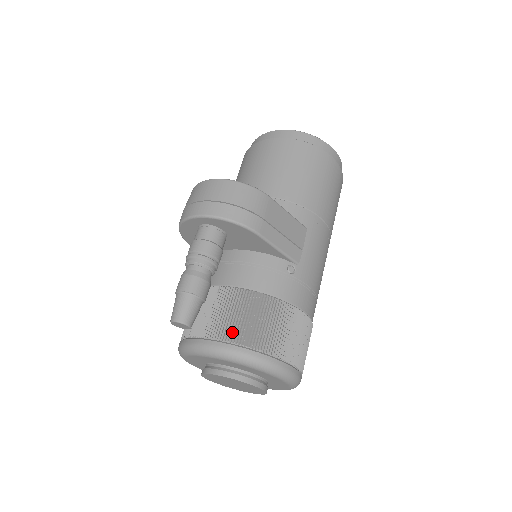
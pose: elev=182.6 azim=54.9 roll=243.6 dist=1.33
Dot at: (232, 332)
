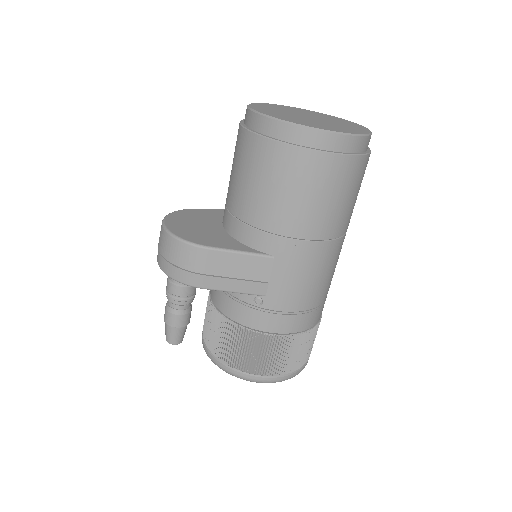
Dot at: (214, 347)
